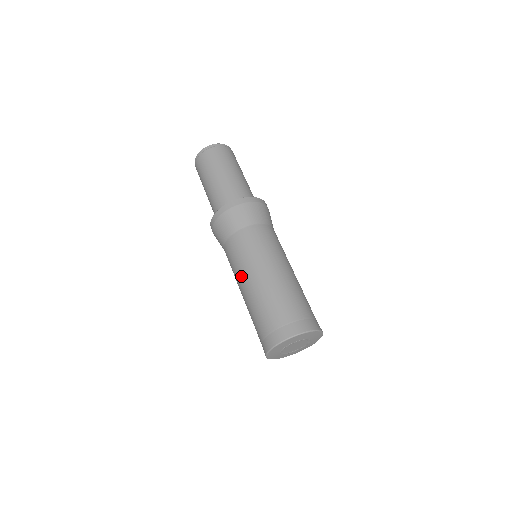
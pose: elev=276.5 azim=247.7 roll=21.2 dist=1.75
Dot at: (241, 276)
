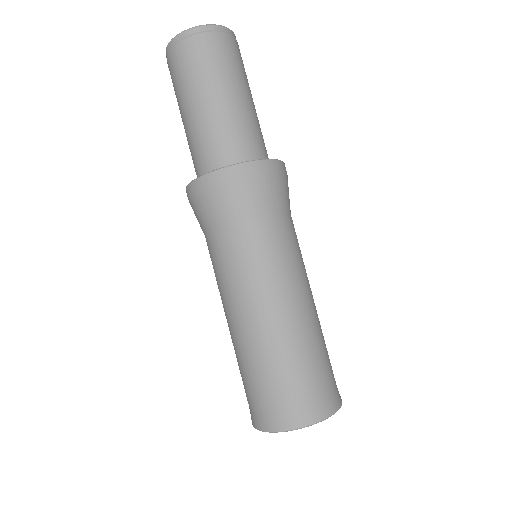
Dot at: (233, 302)
